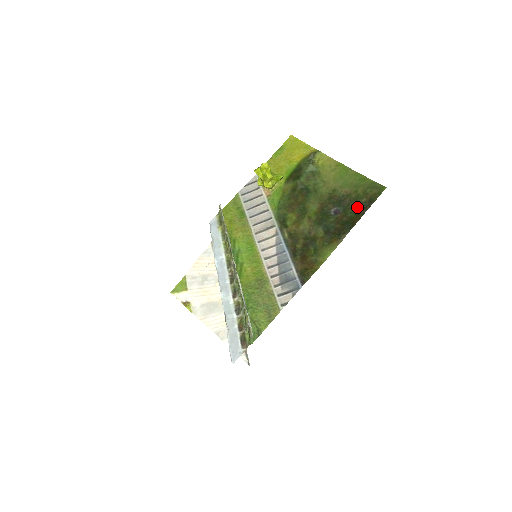
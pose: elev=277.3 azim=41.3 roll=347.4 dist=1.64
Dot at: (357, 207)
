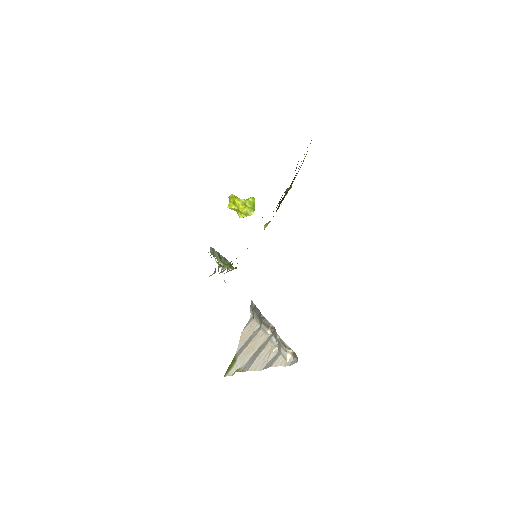
Dot at: occluded
